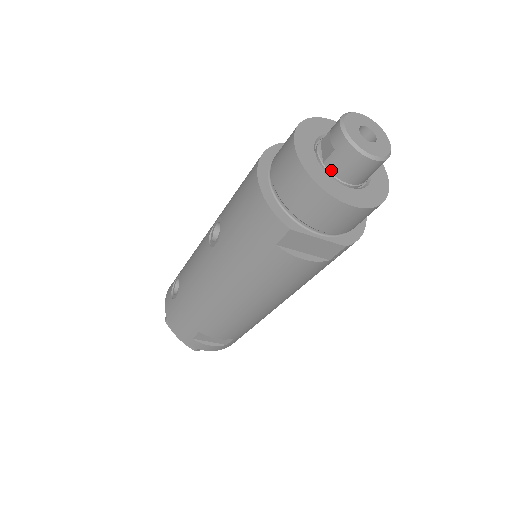
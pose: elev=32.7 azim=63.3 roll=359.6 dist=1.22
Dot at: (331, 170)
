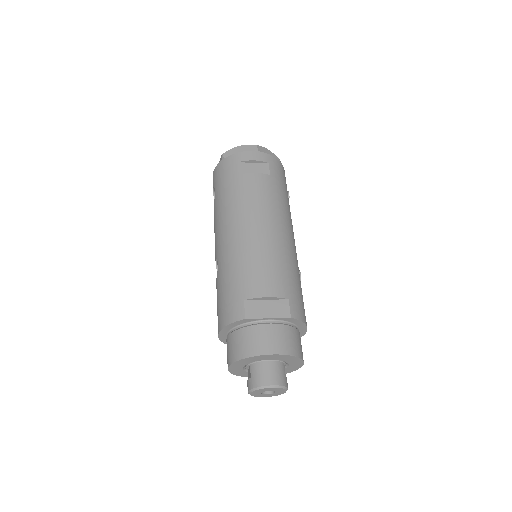
Dot at: occluded
